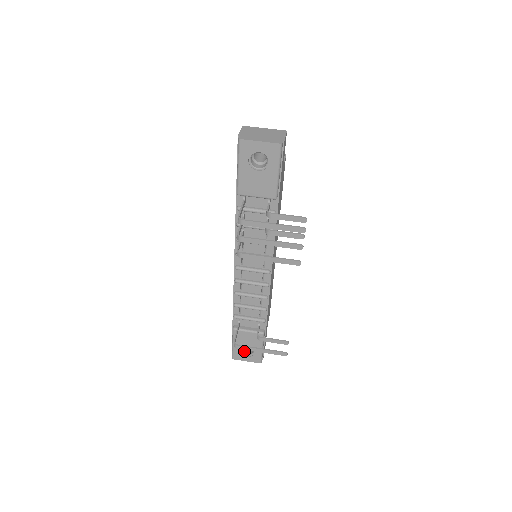
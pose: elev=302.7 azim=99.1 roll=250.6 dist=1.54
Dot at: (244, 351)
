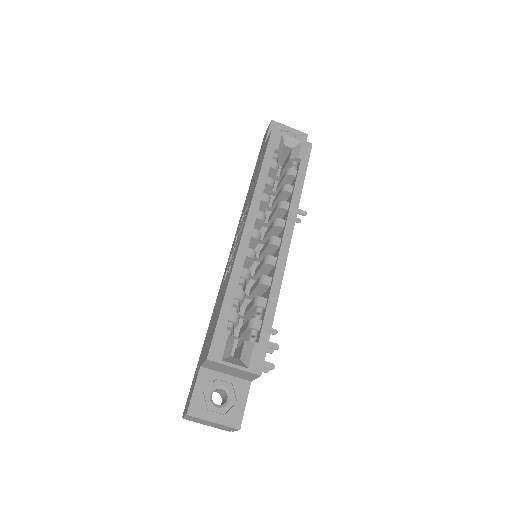
Dot at: occluded
